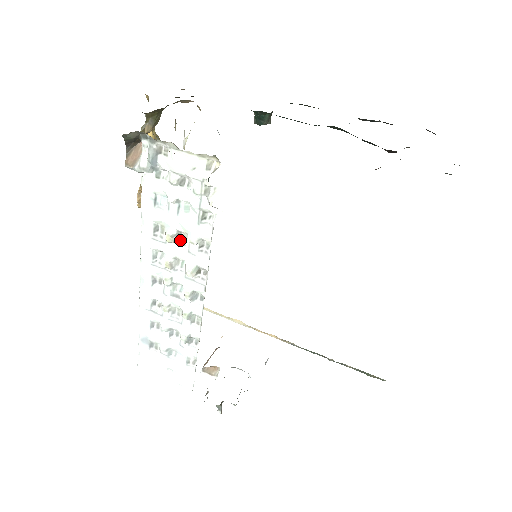
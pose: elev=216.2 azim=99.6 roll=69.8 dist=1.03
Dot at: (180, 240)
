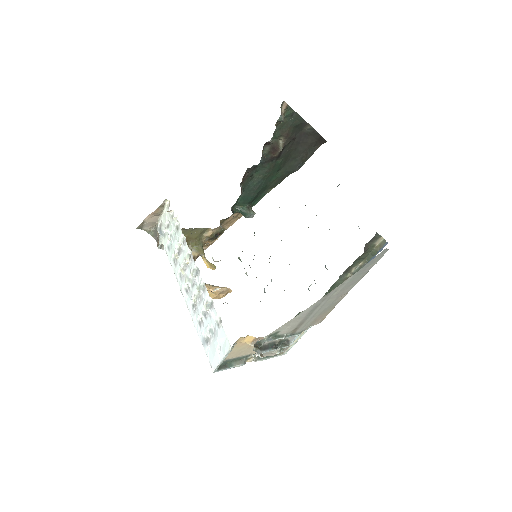
Dot at: (180, 252)
